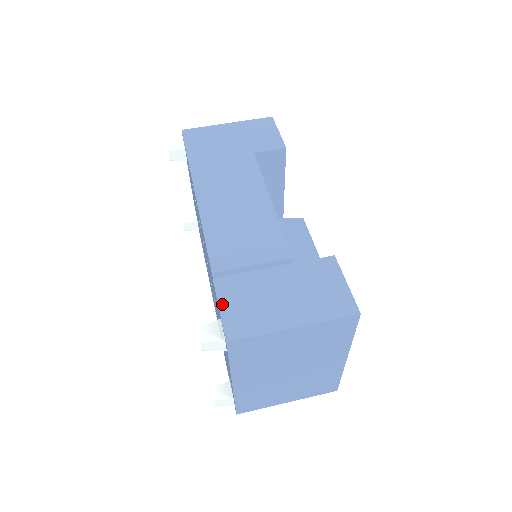
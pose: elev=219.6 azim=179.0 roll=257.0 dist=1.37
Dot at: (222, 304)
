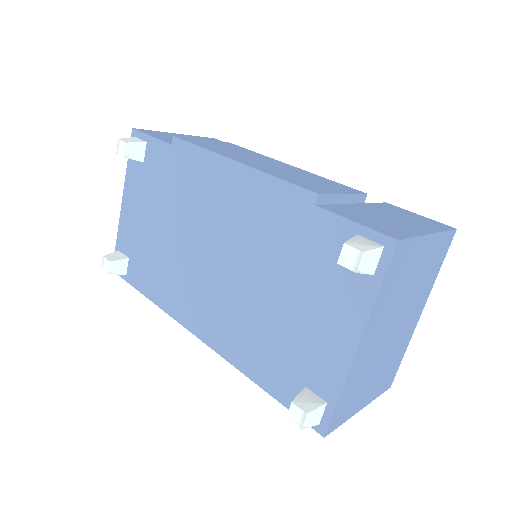
Dot at: (351, 219)
